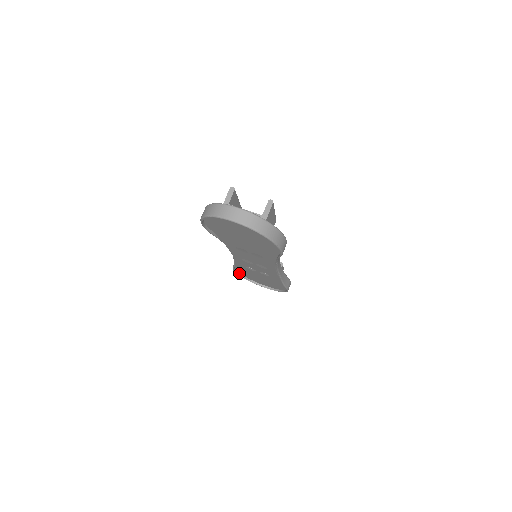
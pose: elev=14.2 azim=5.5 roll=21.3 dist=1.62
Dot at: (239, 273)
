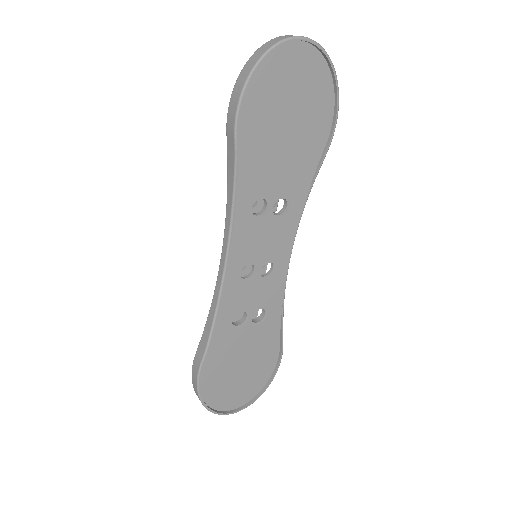
Dot at: (199, 394)
